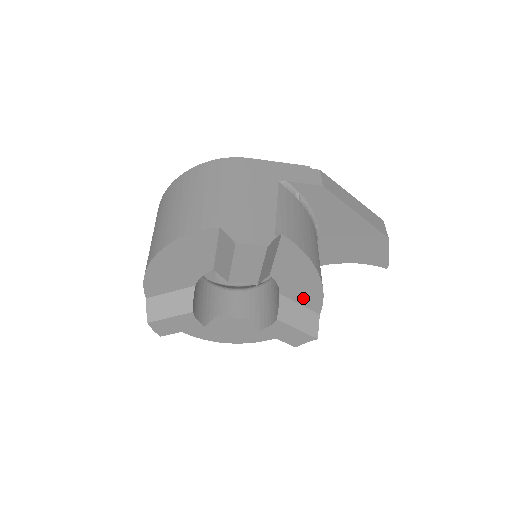
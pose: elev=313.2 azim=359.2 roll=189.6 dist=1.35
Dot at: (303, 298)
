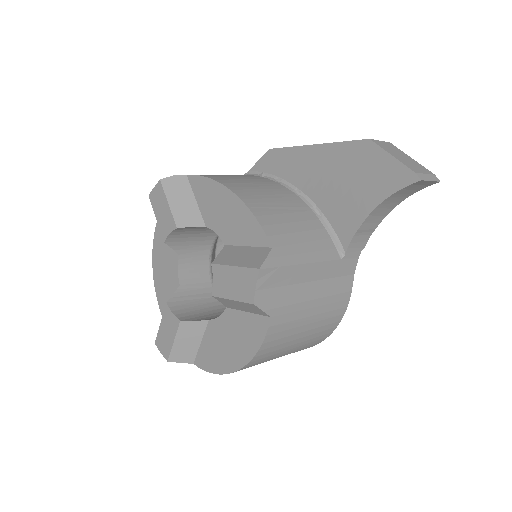
Dot at: (243, 235)
